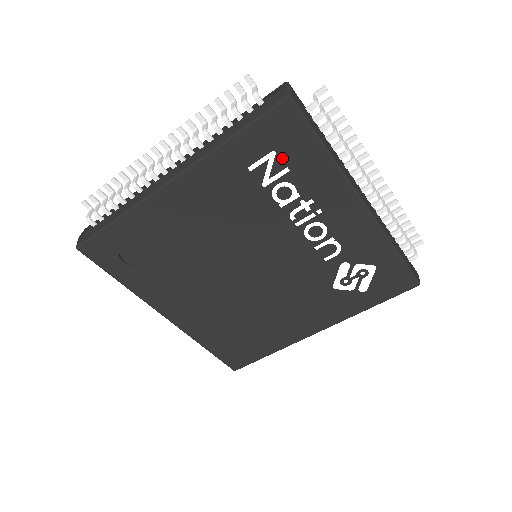
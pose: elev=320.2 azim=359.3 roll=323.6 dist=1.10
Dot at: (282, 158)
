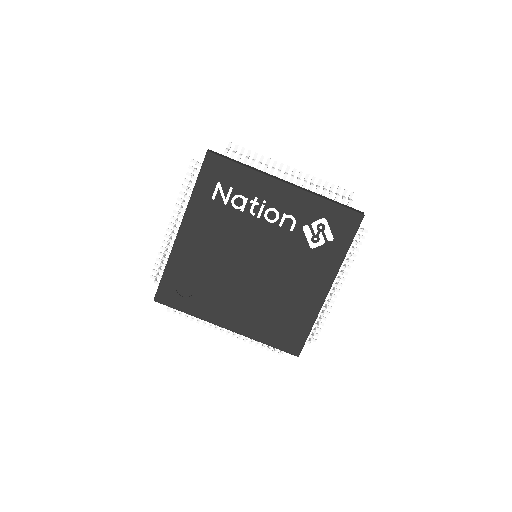
Dot at: (225, 183)
